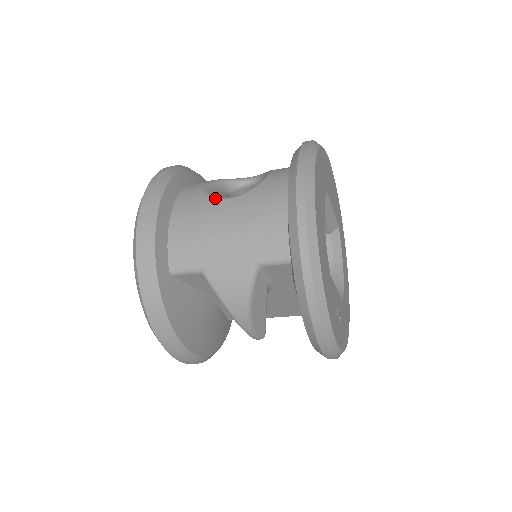
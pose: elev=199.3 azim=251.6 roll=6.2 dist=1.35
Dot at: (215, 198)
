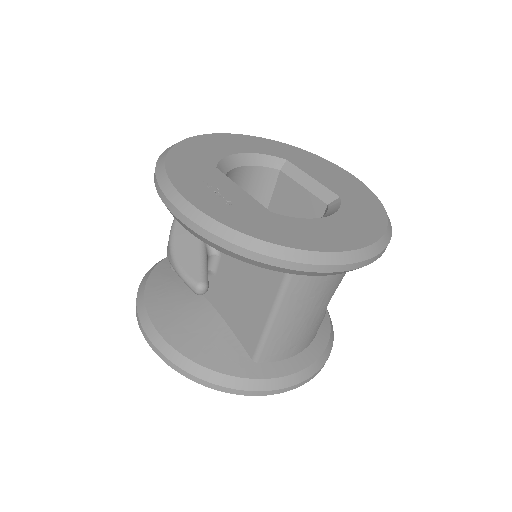
Dot at: occluded
